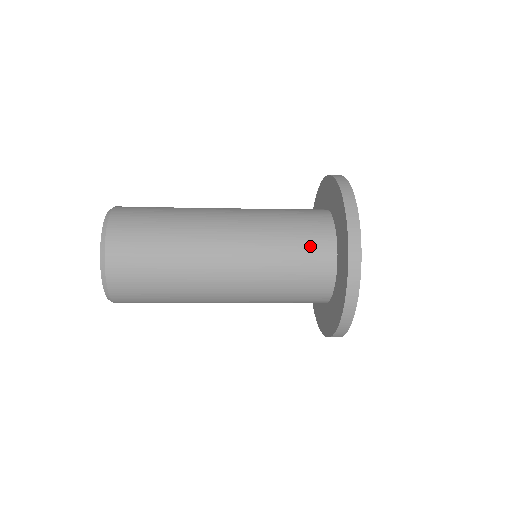
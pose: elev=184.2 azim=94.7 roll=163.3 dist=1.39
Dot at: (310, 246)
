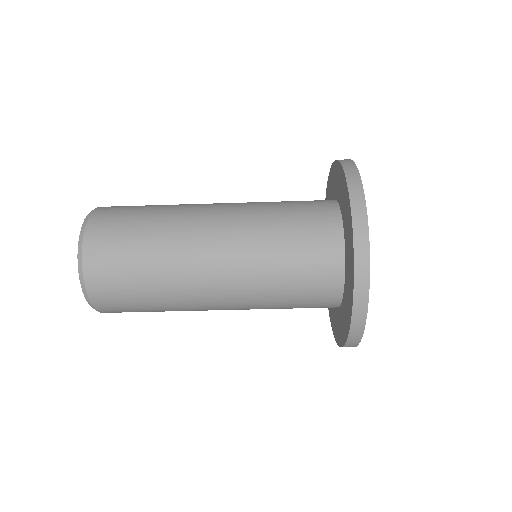
Dot at: (311, 228)
